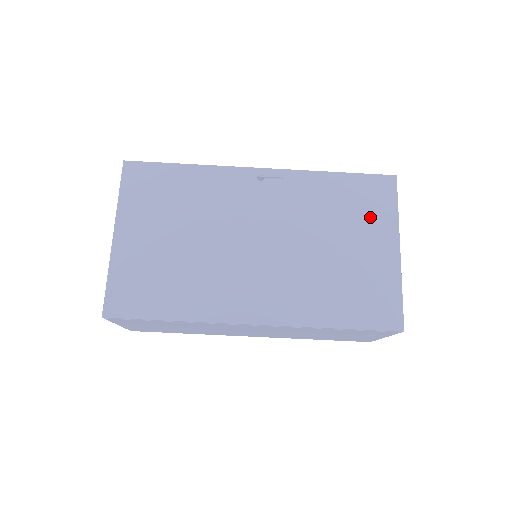
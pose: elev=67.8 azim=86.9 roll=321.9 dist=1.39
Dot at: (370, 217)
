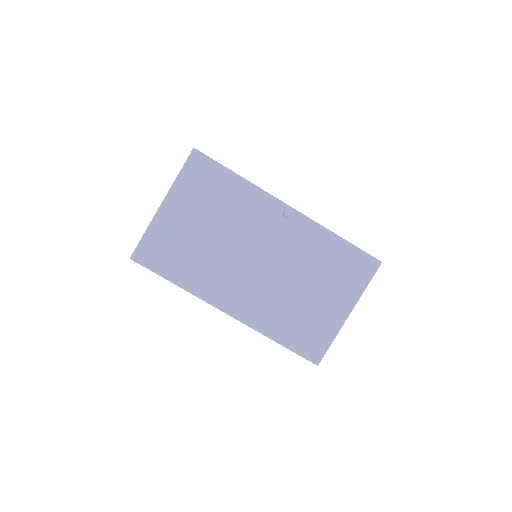
Dot at: (344, 282)
